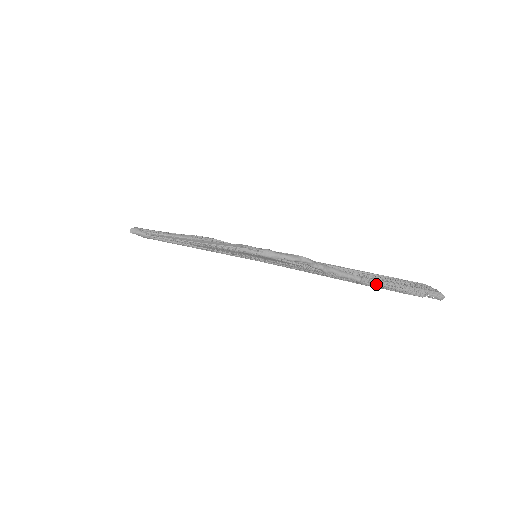
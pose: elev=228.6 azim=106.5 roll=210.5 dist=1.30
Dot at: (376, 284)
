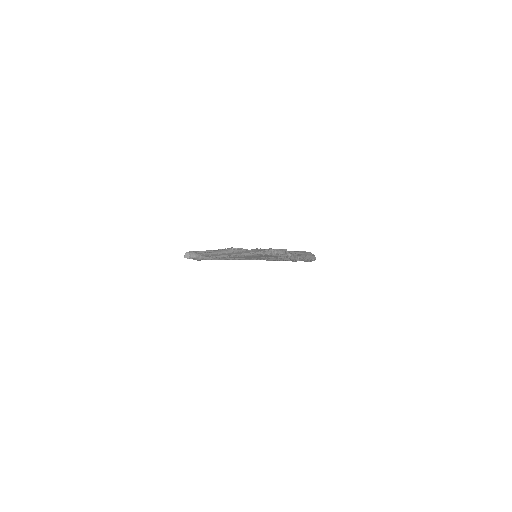
Dot at: (301, 259)
